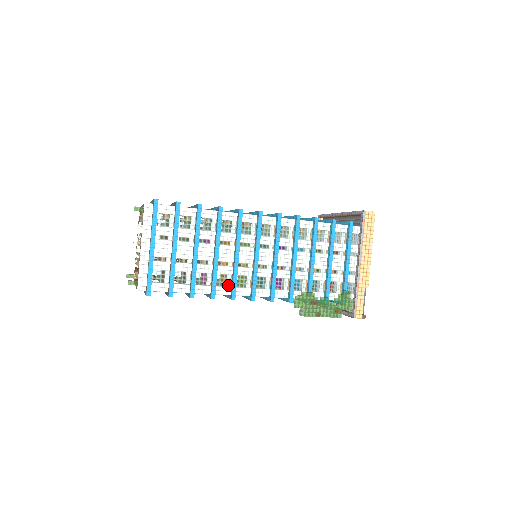
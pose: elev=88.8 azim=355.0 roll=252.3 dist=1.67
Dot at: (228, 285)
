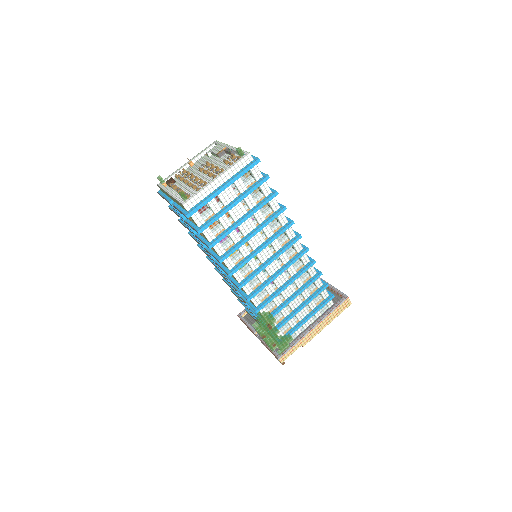
Dot at: (235, 262)
